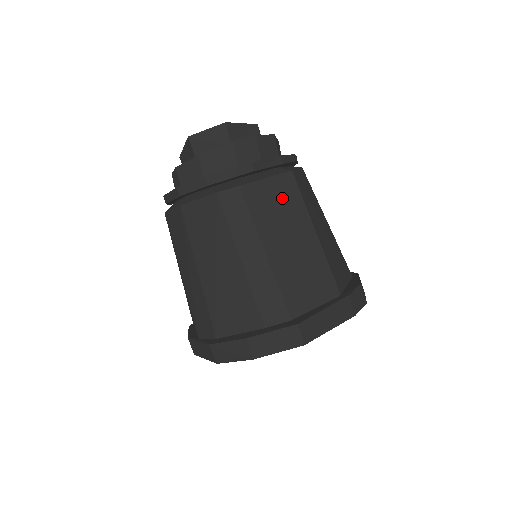
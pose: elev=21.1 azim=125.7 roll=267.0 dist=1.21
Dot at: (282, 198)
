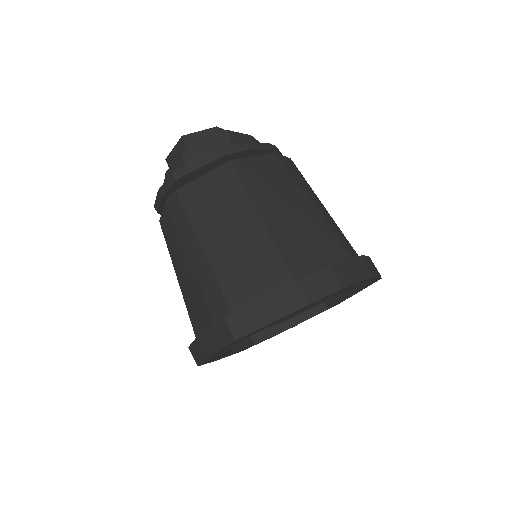
Dot at: (220, 191)
